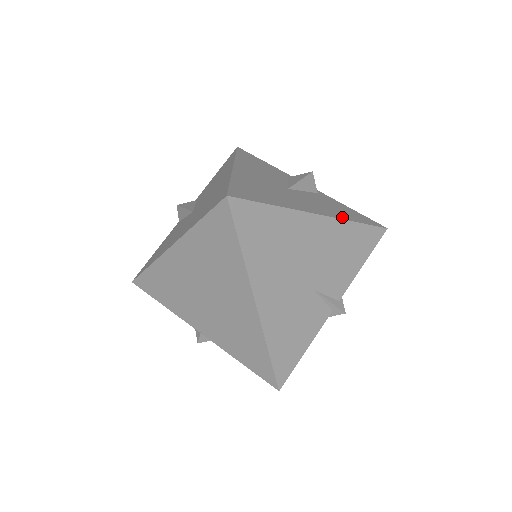
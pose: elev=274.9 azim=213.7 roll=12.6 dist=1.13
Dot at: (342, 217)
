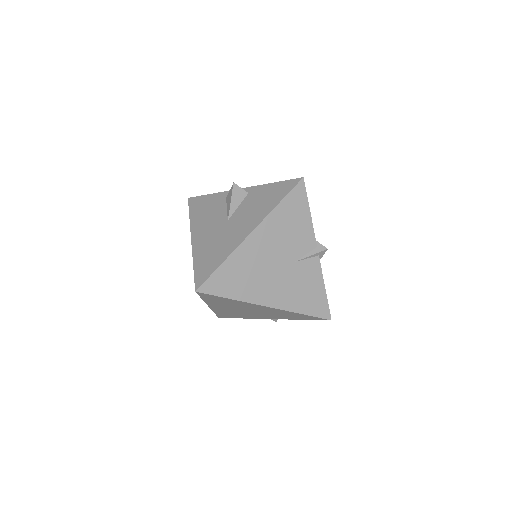
Dot at: (267, 211)
